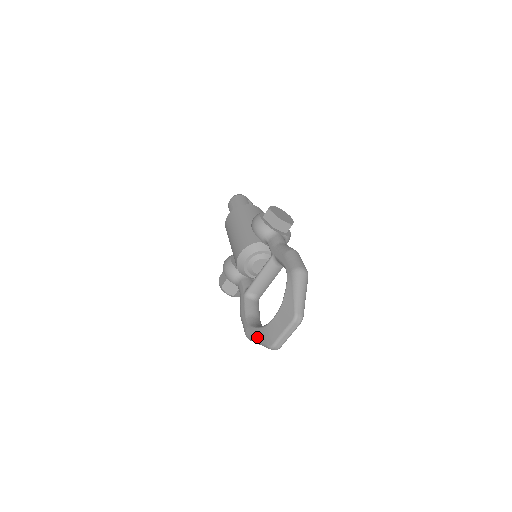
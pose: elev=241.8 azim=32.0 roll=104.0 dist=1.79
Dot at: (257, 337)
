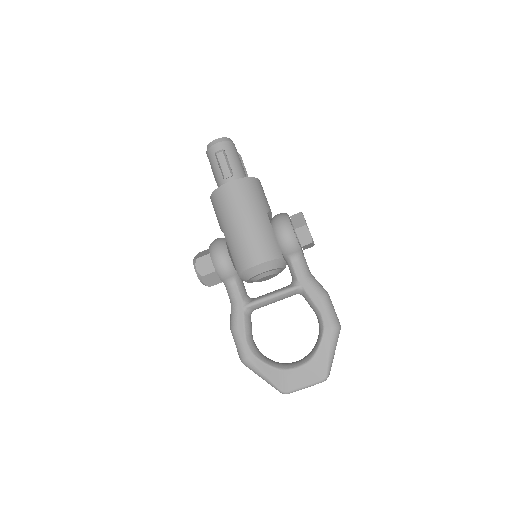
Dot at: (265, 374)
